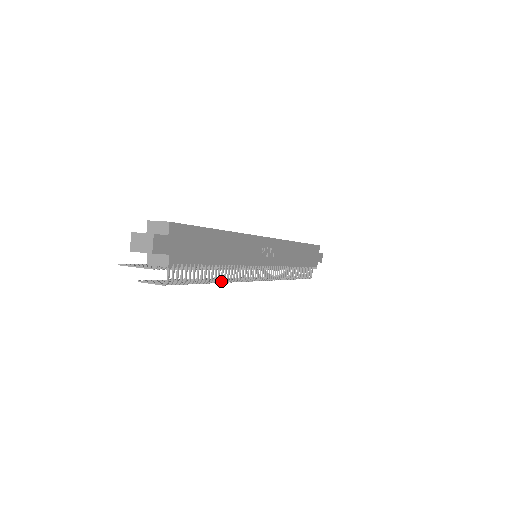
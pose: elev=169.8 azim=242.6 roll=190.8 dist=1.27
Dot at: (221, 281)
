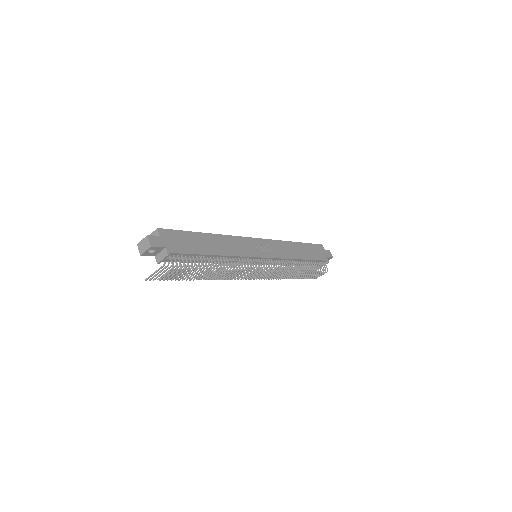
Dot at: (224, 269)
